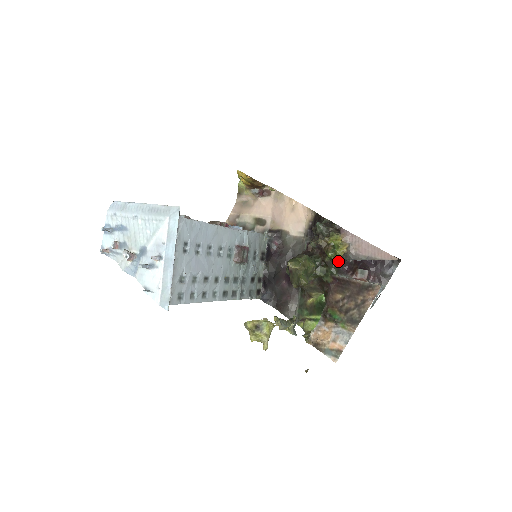
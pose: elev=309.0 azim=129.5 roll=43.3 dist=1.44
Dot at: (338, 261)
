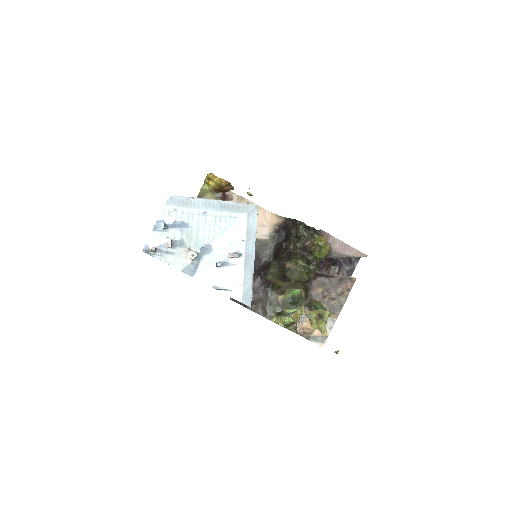
Dot at: (320, 259)
